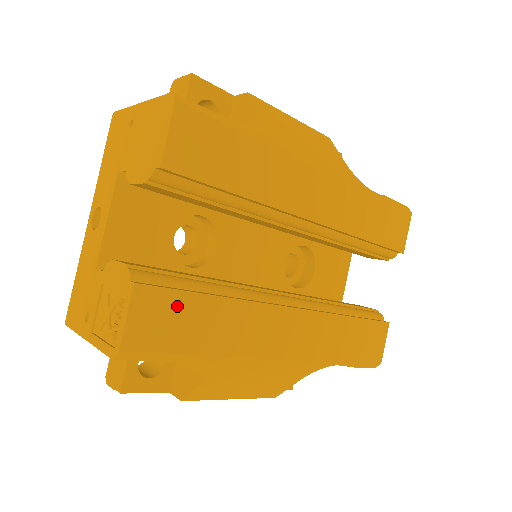
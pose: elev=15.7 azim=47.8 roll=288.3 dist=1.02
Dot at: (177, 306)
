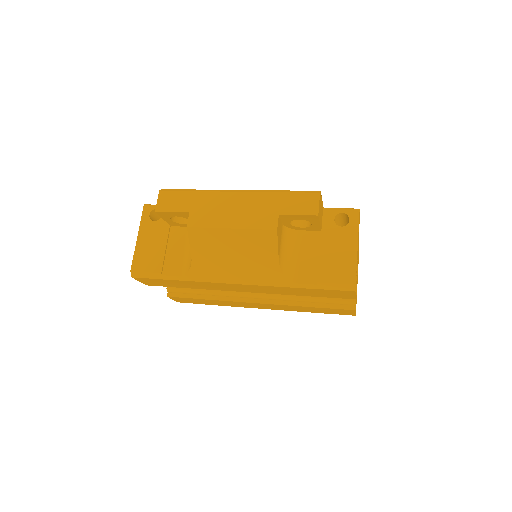
Dot at: (190, 299)
